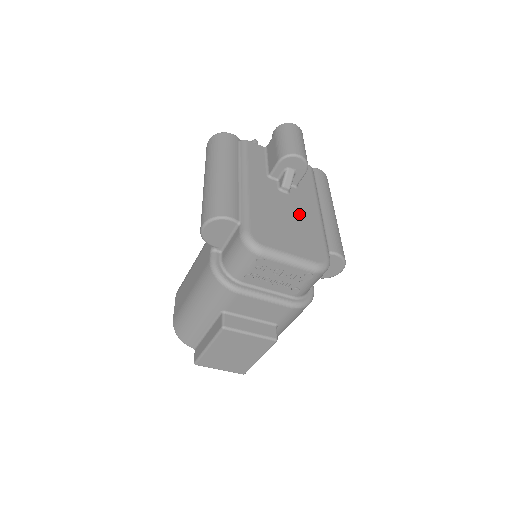
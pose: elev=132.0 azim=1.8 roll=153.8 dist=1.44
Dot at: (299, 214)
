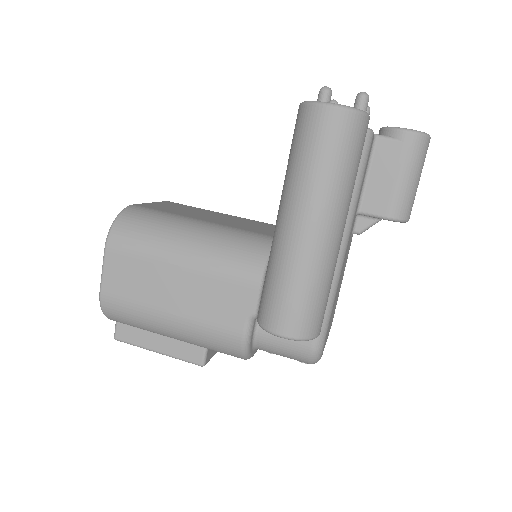
Dot at: occluded
